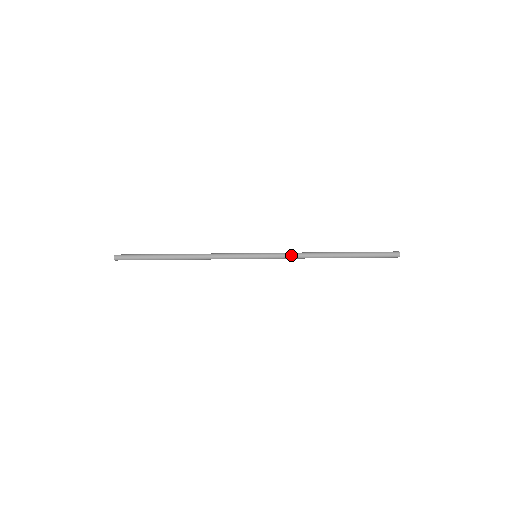
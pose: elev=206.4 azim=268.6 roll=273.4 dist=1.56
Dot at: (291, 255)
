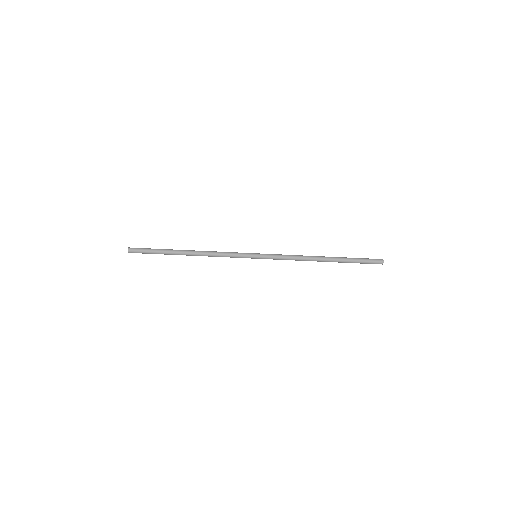
Dot at: (287, 256)
